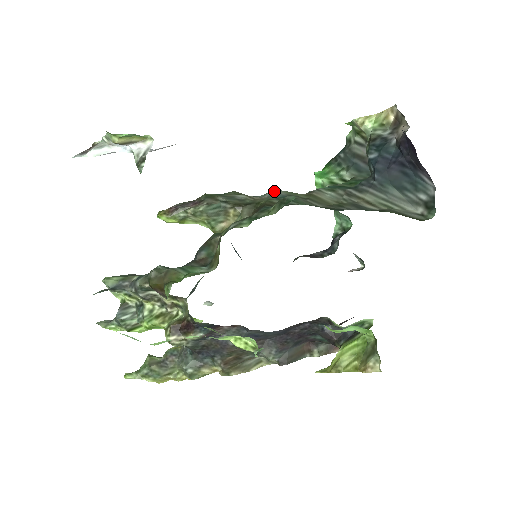
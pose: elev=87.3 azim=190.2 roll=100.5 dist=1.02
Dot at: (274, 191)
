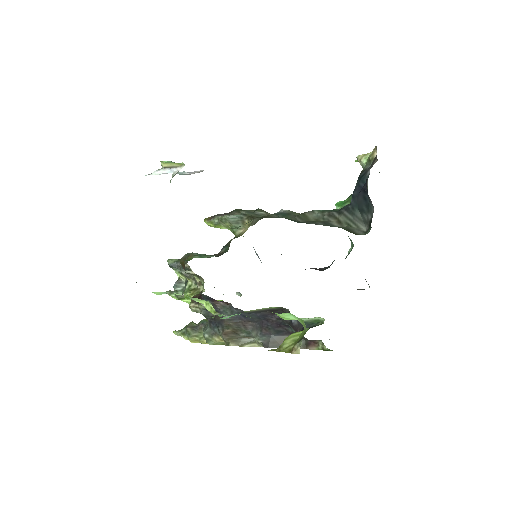
Dot at: (283, 210)
